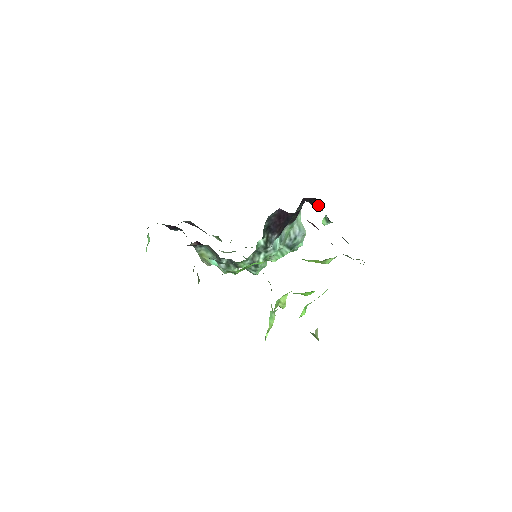
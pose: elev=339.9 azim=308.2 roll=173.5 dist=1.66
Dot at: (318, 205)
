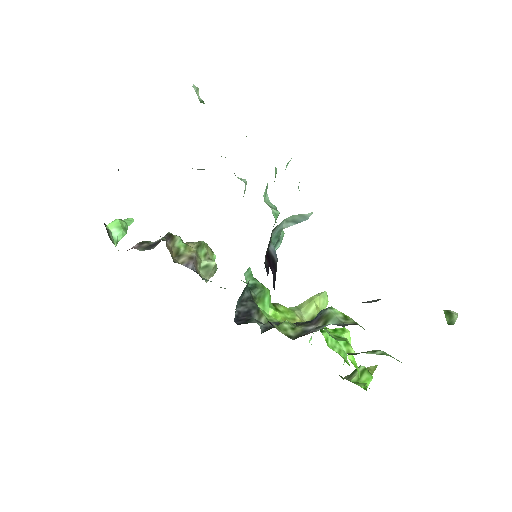
Dot at: occluded
